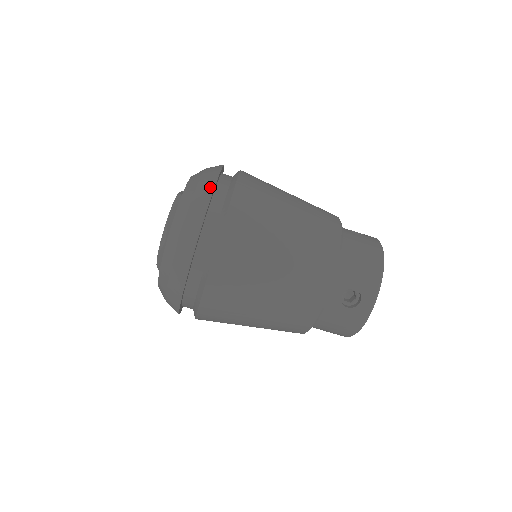
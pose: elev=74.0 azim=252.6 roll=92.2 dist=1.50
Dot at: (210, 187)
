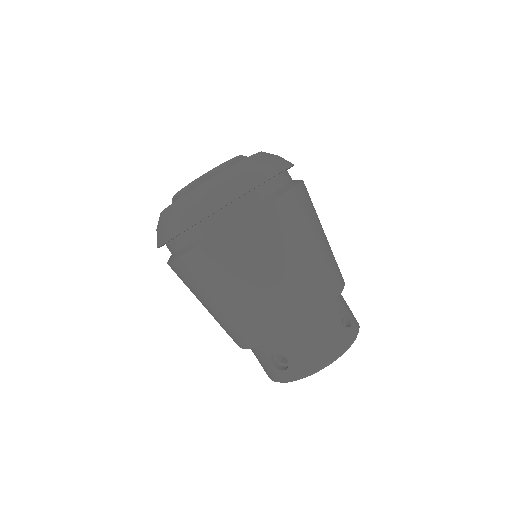
Dot at: (240, 191)
